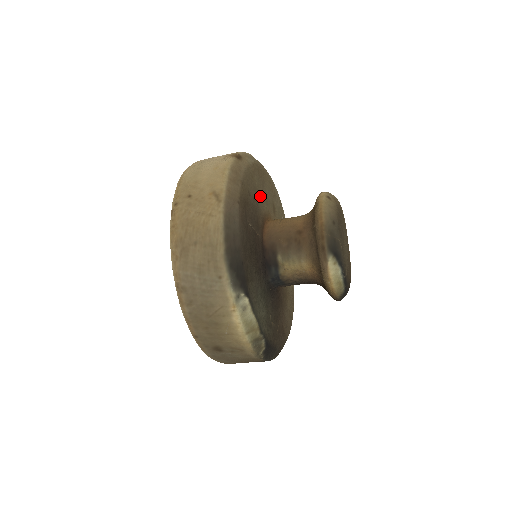
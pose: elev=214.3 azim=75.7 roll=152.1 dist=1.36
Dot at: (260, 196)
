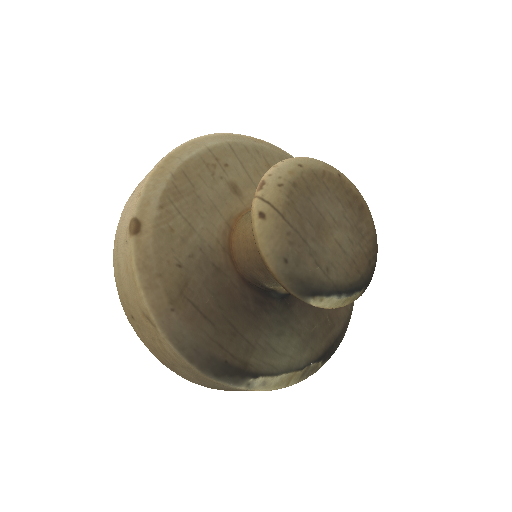
Dot at: (200, 226)
